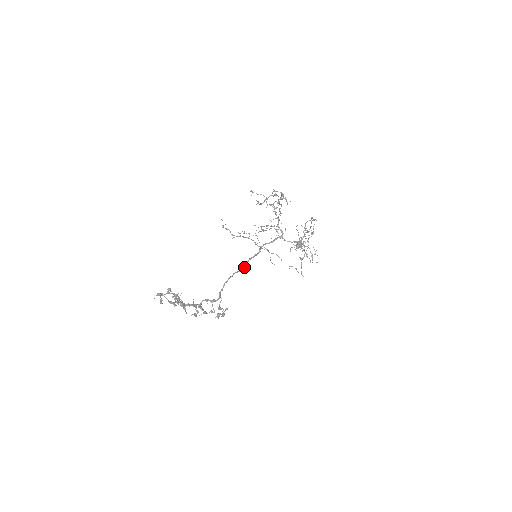
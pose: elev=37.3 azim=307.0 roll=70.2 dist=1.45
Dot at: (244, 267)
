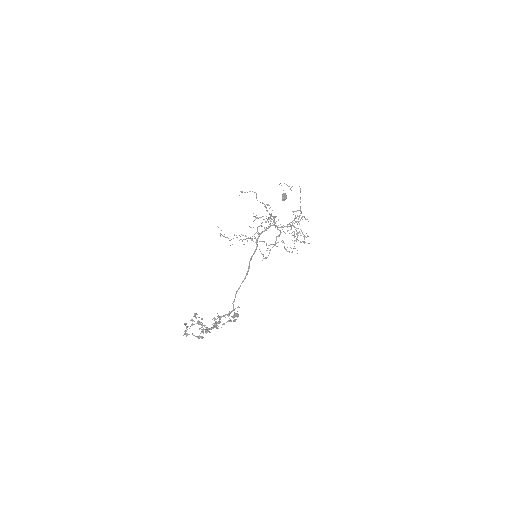
Dot at: (248, 271)
